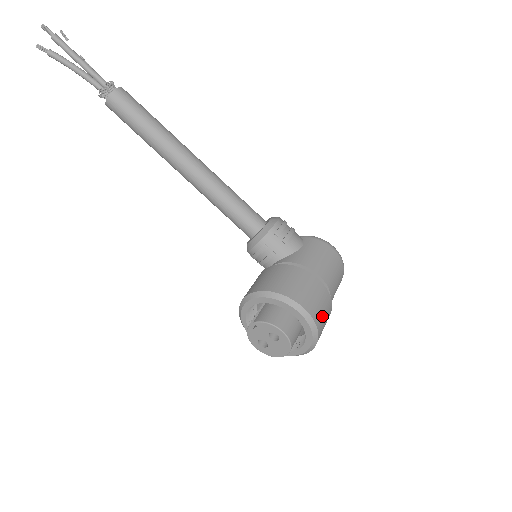
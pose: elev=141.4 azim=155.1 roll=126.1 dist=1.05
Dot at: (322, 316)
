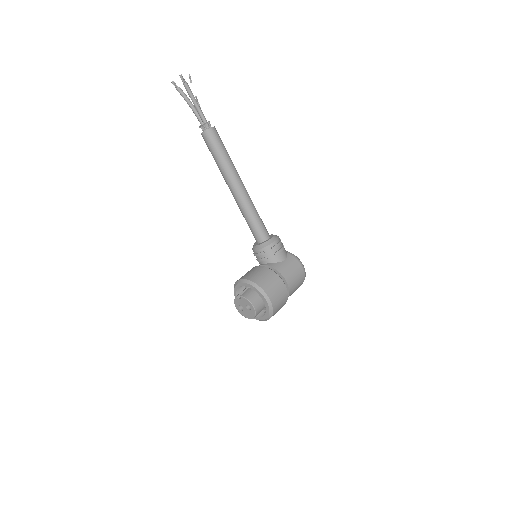
Dot at: (279, 306)
